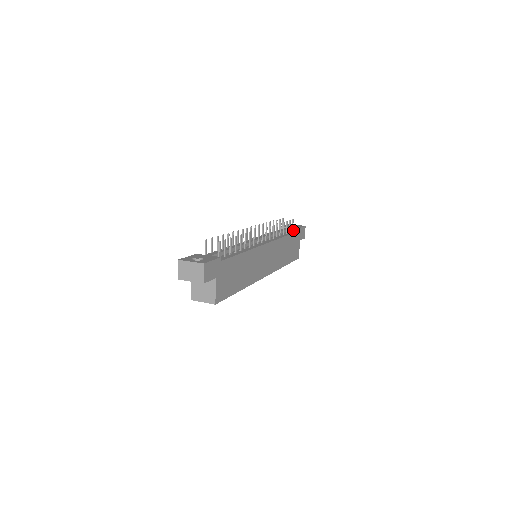
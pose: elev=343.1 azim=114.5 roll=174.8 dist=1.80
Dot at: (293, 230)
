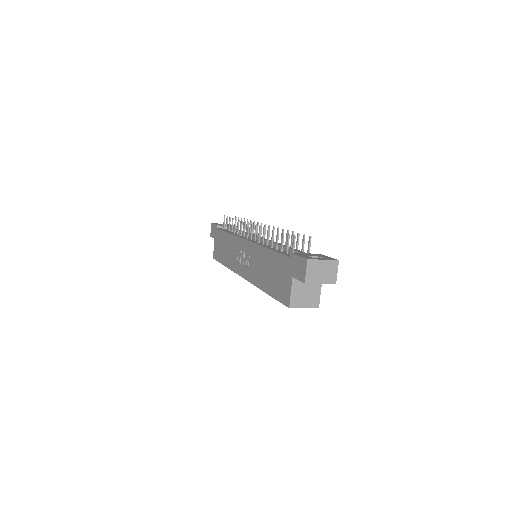
Dot at: occluded
